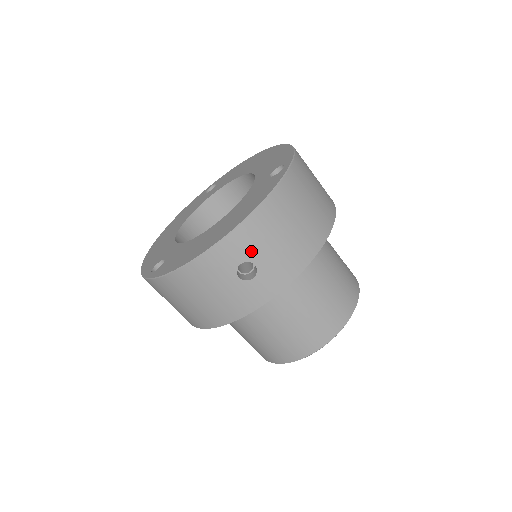
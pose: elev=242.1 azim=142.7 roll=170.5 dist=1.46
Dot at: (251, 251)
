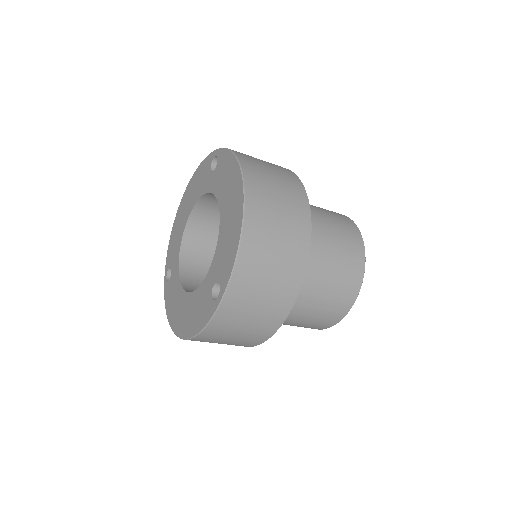
Dot at: occluded
